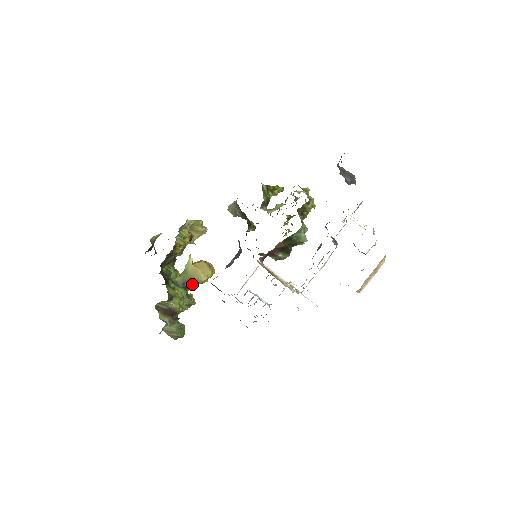
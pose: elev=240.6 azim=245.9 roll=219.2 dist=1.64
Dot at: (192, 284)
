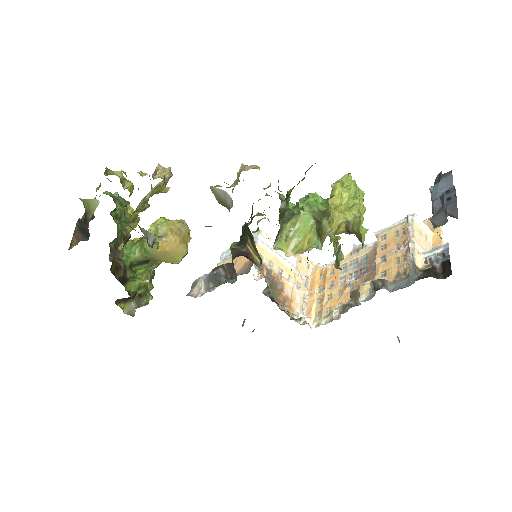
Dot at: occluded
